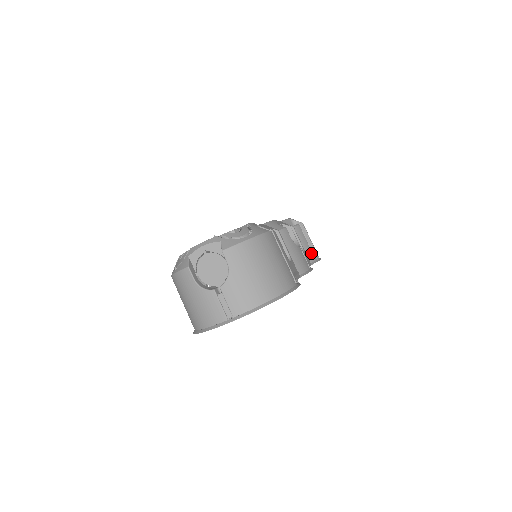
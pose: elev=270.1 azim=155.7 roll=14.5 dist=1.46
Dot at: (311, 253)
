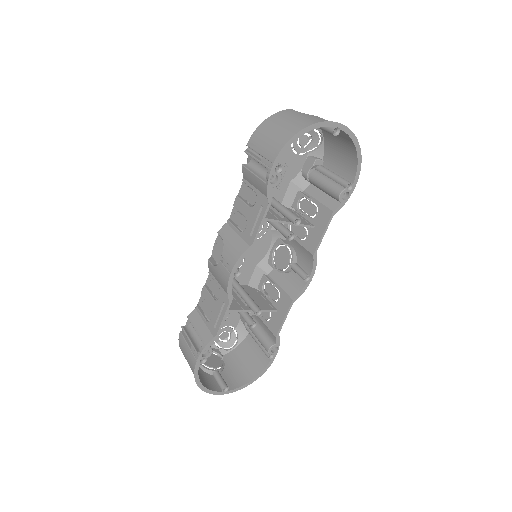
Dot at: occluded
